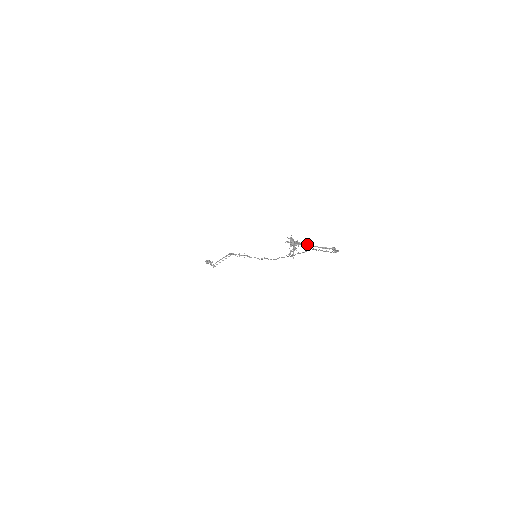
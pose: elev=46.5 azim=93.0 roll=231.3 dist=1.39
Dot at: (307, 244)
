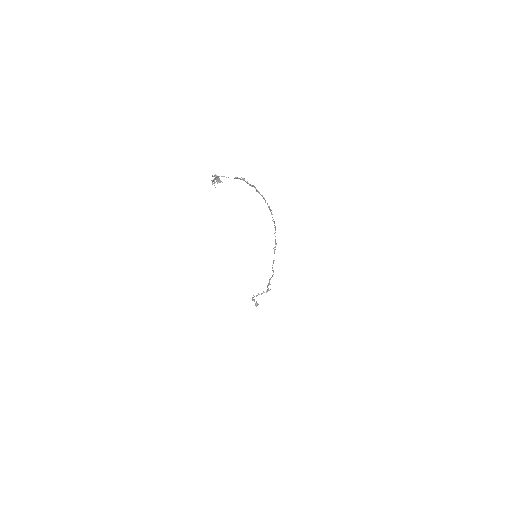
Dot at: occluded
